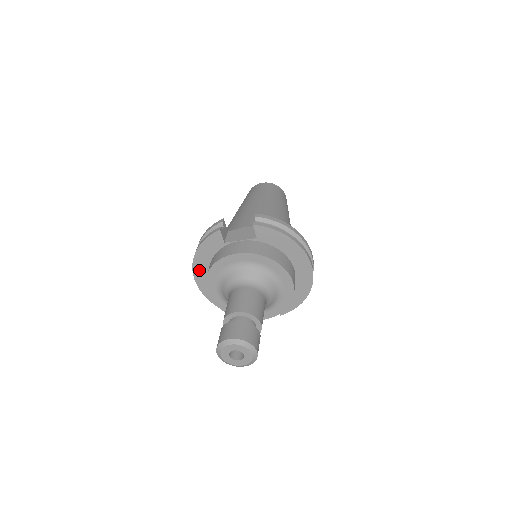
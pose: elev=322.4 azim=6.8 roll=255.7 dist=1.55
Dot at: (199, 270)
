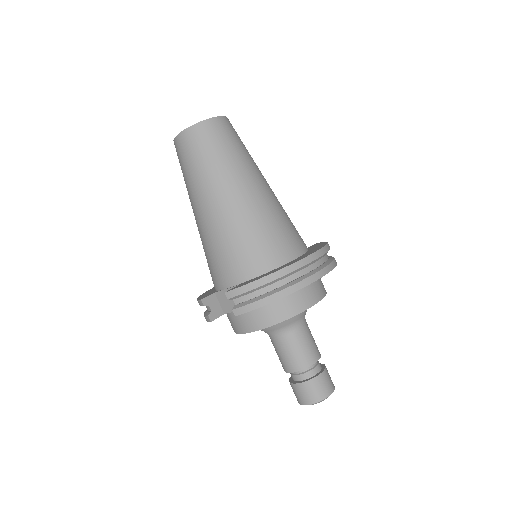
Dot at: occluded
